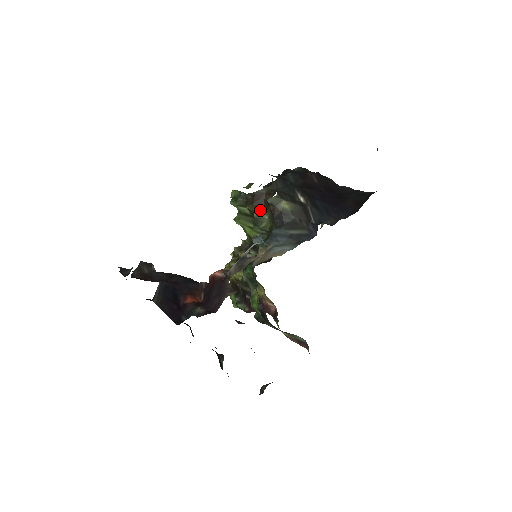
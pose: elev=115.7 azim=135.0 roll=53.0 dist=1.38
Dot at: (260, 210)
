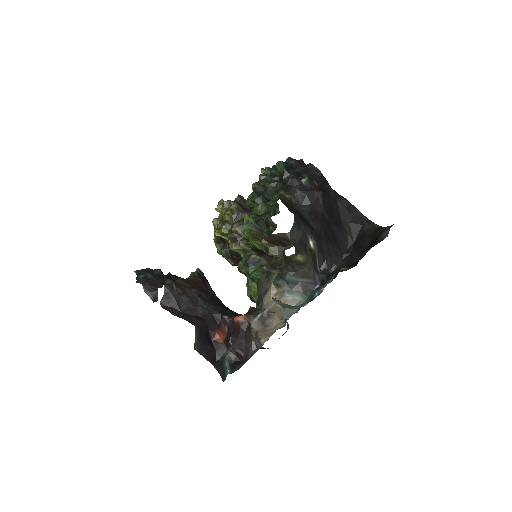
Dot at: (274, 250)
